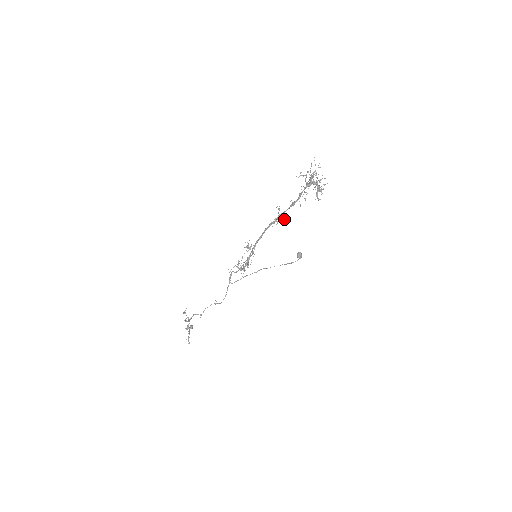
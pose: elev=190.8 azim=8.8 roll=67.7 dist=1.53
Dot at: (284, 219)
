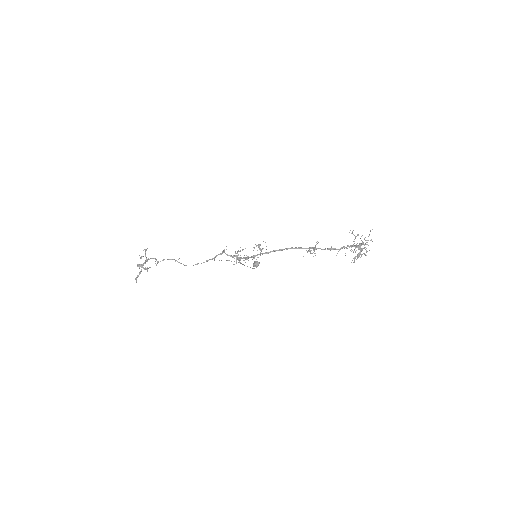
Dot at: (314, 253)
